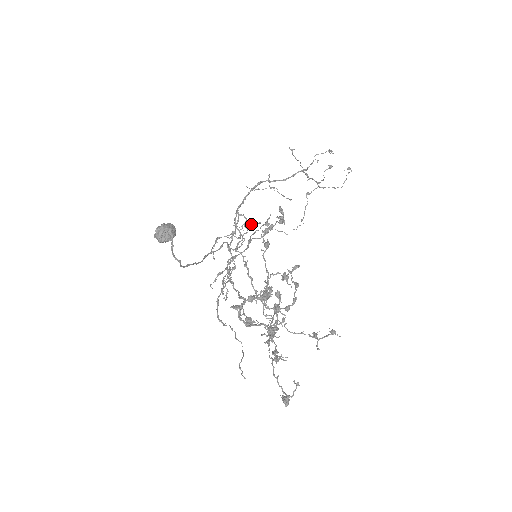
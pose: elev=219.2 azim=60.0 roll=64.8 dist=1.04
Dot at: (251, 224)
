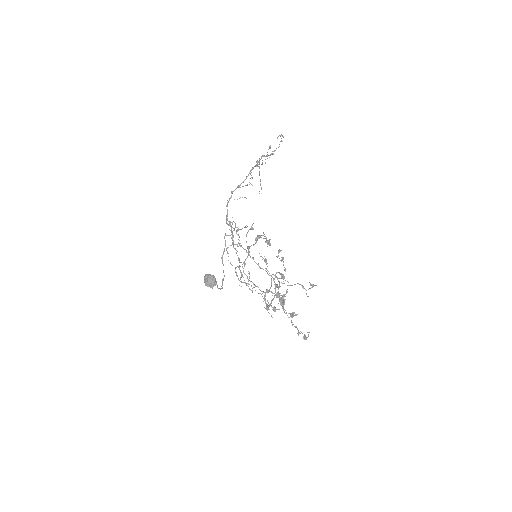
Dot at: occluded
